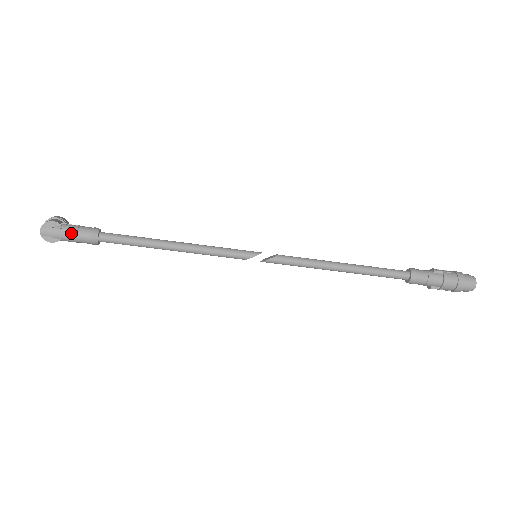
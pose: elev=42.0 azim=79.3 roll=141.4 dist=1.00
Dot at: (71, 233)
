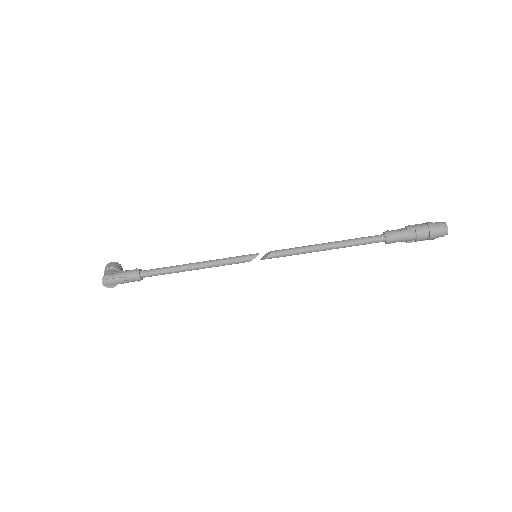
Dot at: (122, 280)
